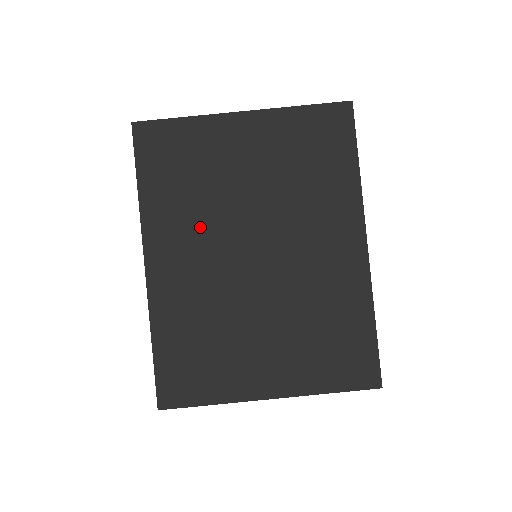
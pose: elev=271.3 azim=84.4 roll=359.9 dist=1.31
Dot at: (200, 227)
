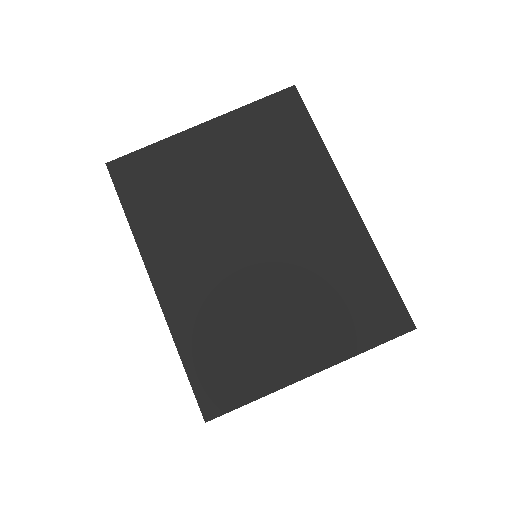
Dot at: (194, 234)
